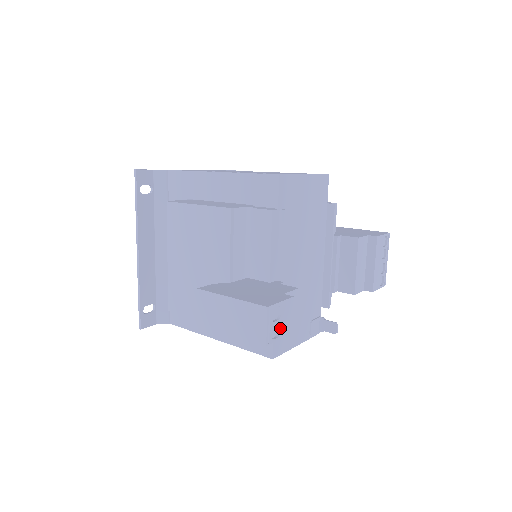
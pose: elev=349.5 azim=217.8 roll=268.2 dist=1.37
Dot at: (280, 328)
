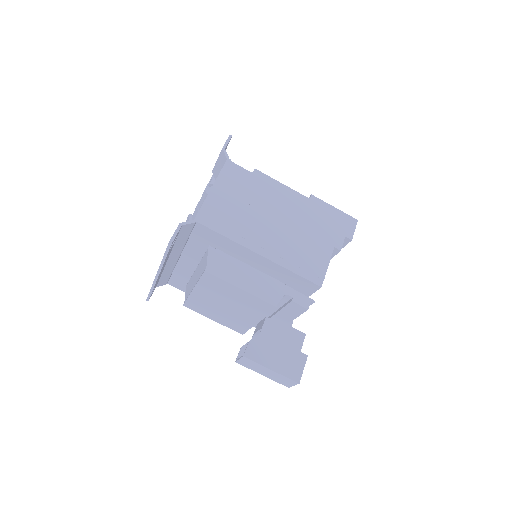
Dot at: occluded
